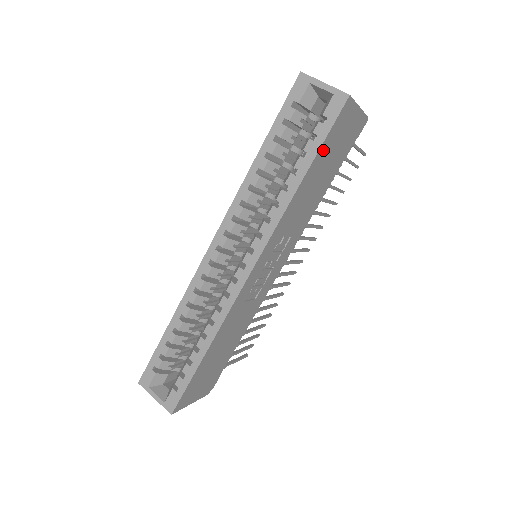
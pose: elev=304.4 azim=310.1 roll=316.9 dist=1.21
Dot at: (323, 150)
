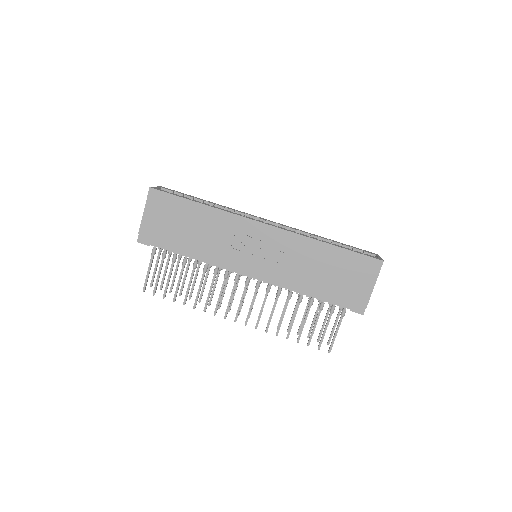
Dot at: (348, 256)
